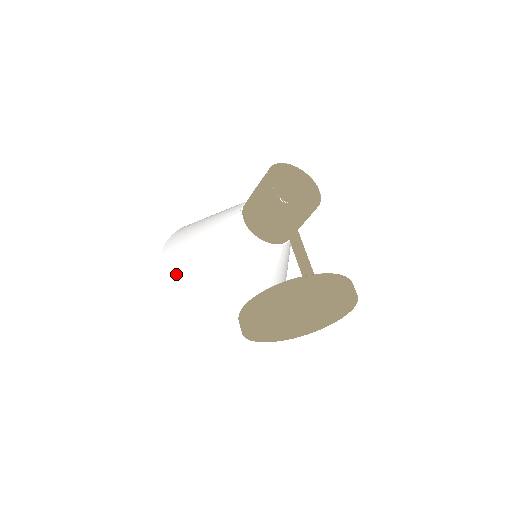
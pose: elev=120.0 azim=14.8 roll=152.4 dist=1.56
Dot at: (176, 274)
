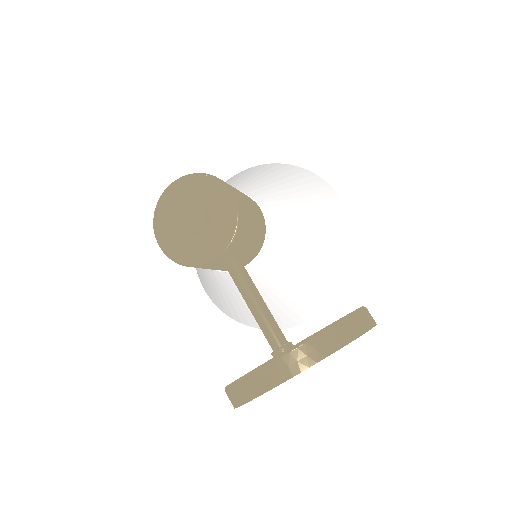
Dot at: (208, 293)
